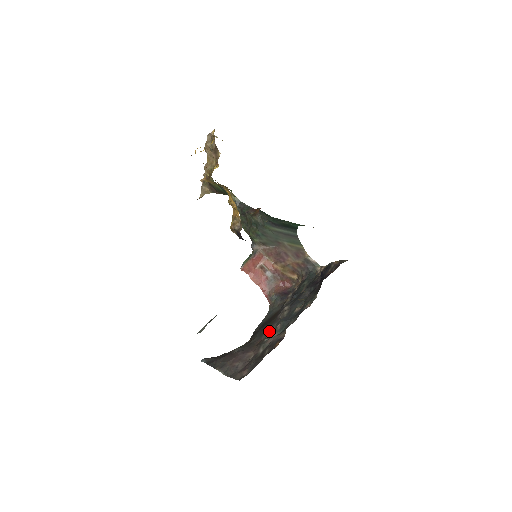
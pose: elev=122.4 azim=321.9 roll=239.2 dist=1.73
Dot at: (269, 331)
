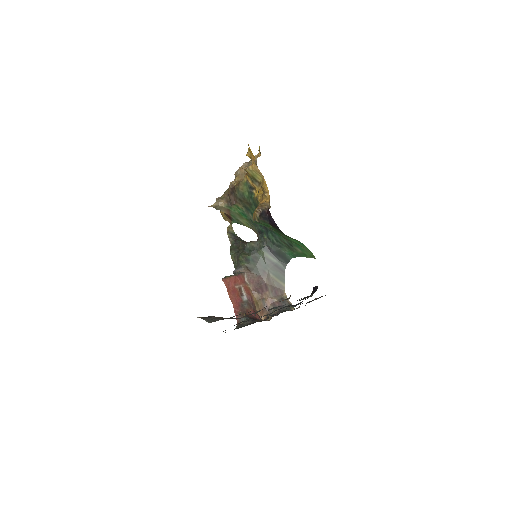
Dot at: occluded
